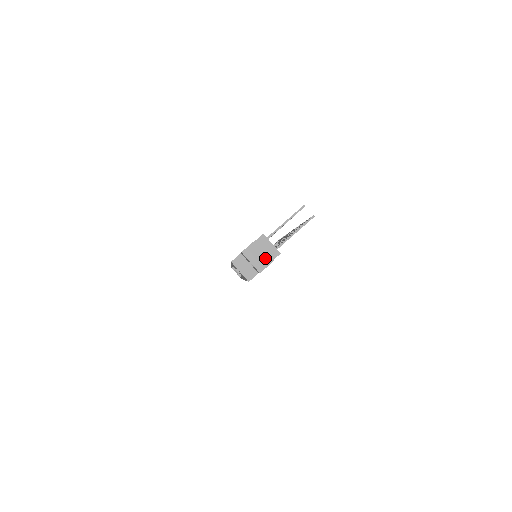
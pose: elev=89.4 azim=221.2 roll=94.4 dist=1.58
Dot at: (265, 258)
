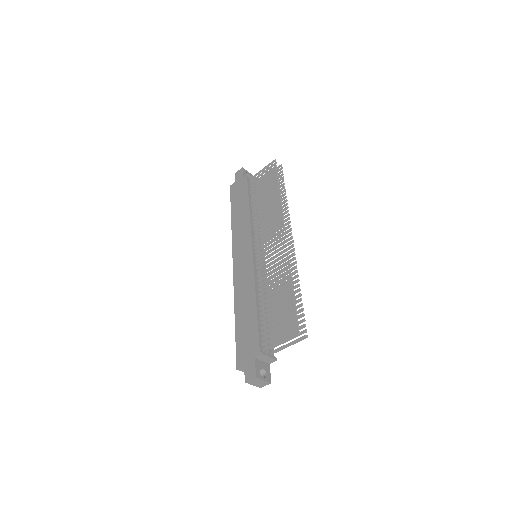
Dot at: (264, 383)
